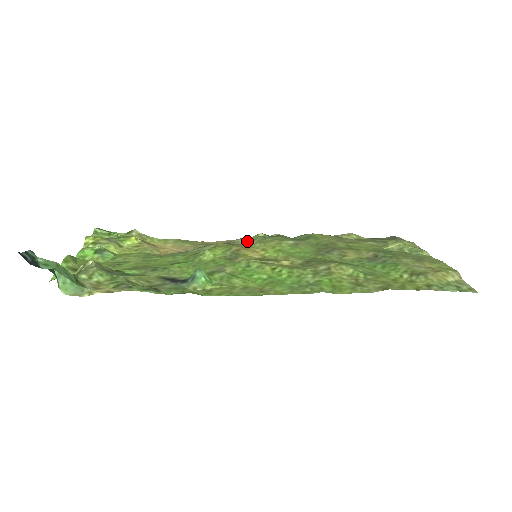
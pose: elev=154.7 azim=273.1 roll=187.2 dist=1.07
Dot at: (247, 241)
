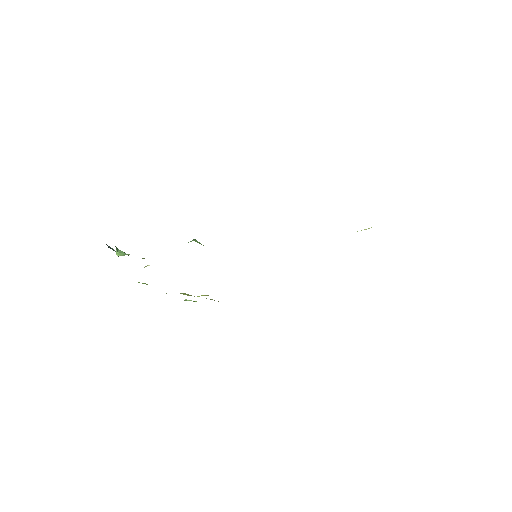
Dot at: occluded
